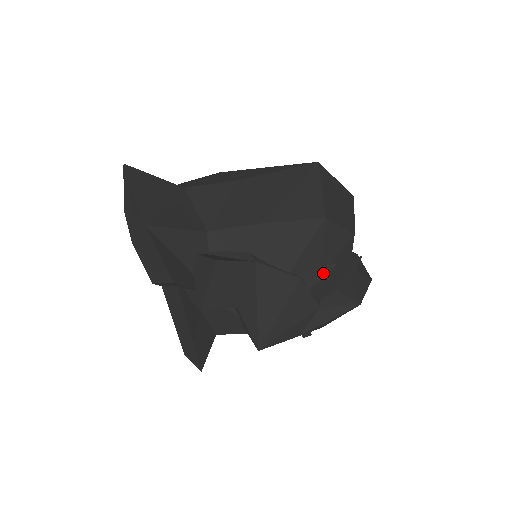
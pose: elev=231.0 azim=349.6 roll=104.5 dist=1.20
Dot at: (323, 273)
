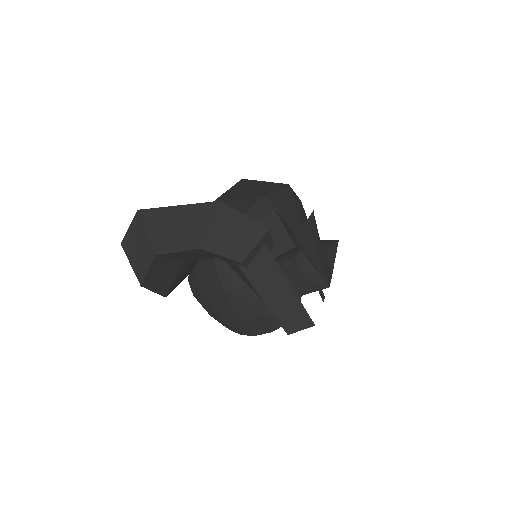
Dot at: (313, 220)
